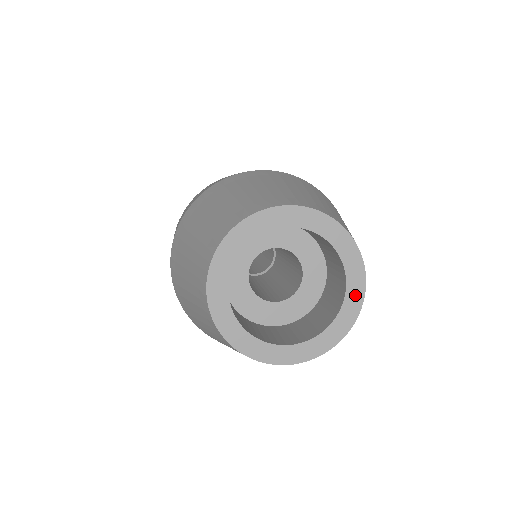
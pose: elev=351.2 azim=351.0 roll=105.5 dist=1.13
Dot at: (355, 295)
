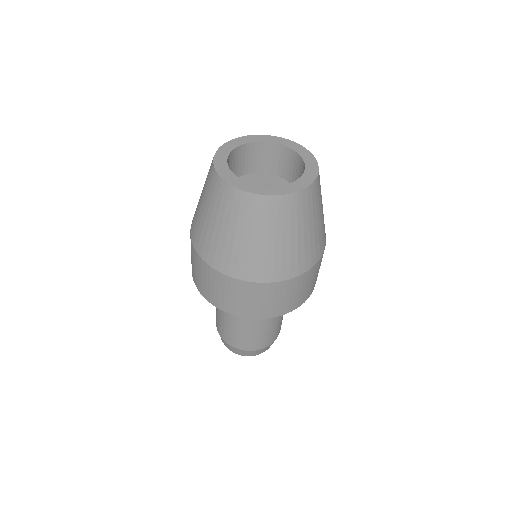
Dot at: (310, 161)
